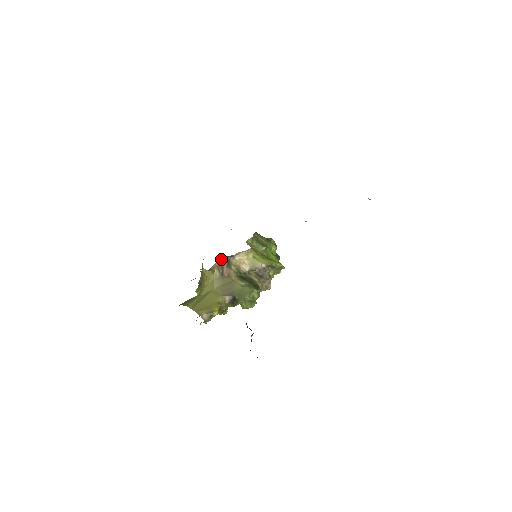
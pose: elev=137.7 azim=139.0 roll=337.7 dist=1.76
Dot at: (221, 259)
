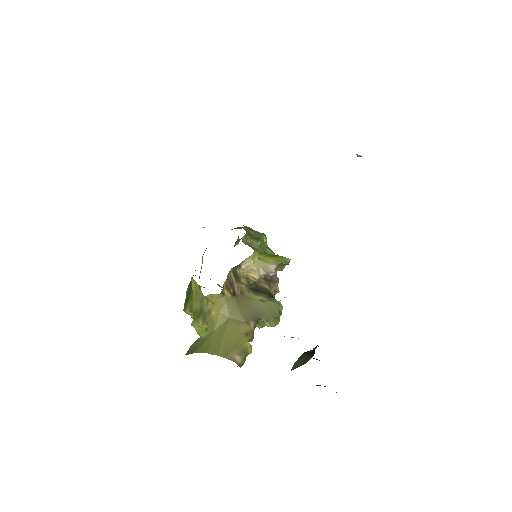
Dot at: (228, 274)
